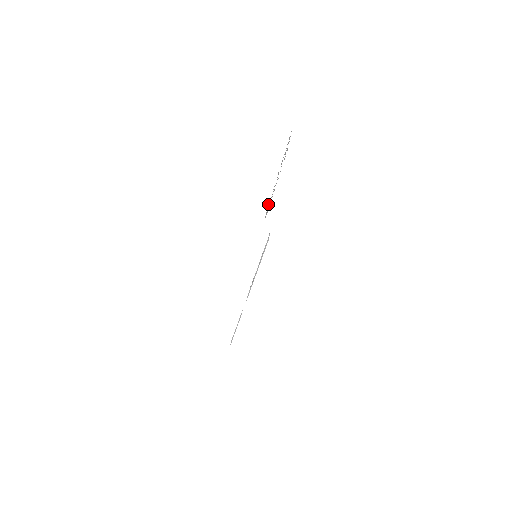
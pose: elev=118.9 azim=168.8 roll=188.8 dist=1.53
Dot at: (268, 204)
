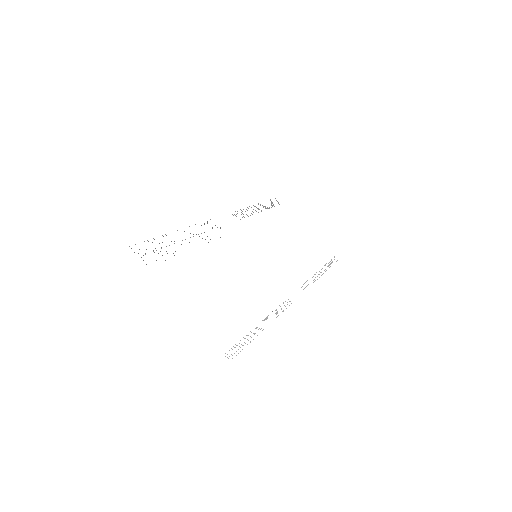
Dot at: occluded
